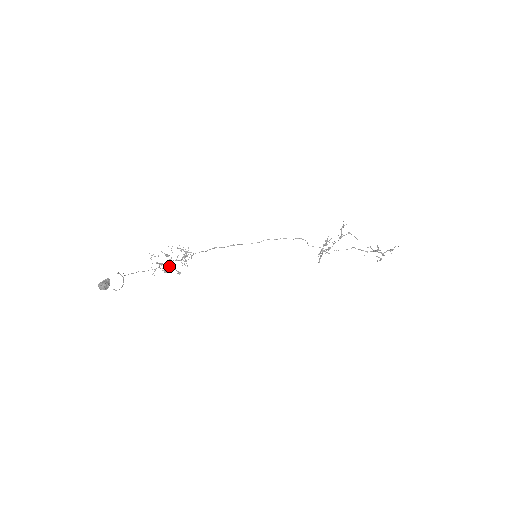
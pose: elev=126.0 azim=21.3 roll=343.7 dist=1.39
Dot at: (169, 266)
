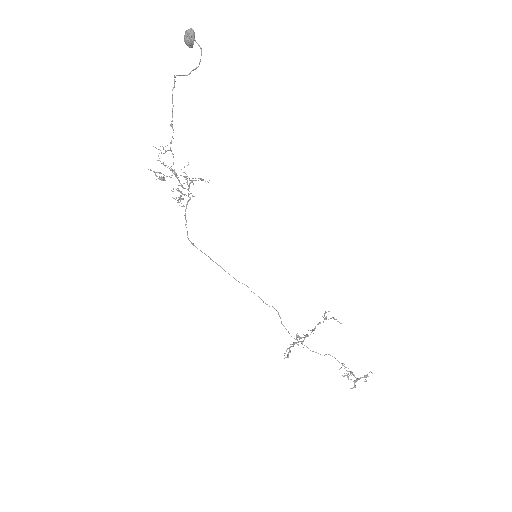
Dot at: (175, 173)
